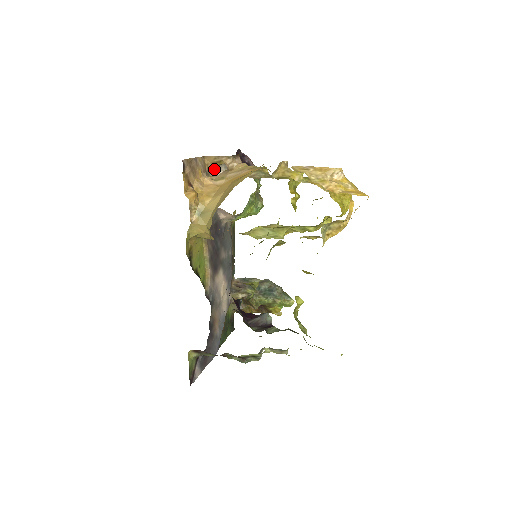
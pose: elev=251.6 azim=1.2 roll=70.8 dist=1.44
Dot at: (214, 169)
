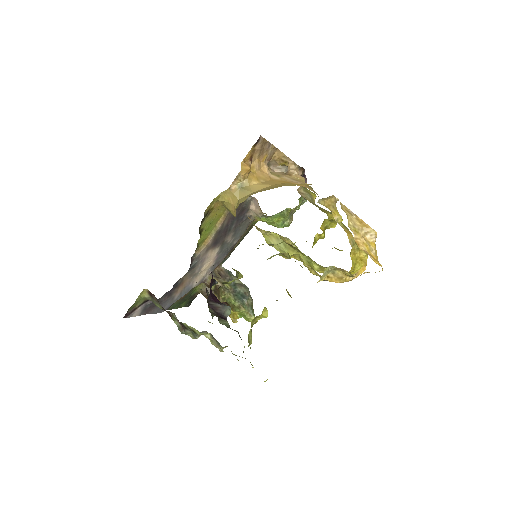
Dot at: (276, 165)
